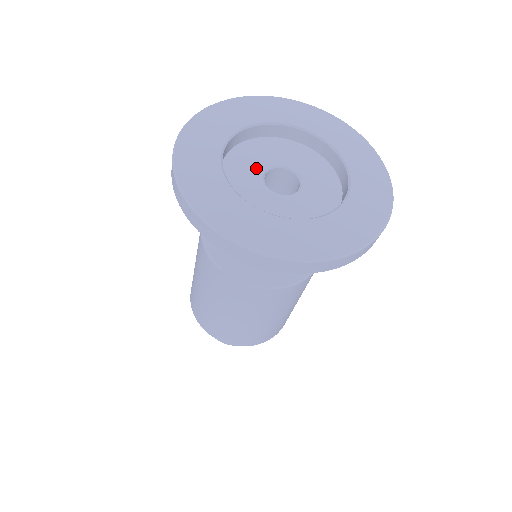
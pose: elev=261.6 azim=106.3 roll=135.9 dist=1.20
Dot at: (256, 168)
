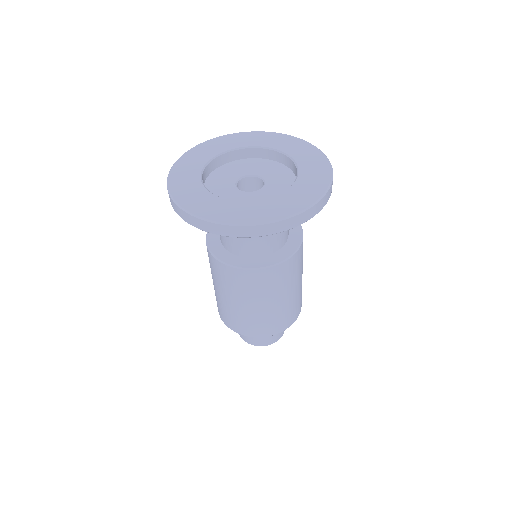
Dot at: (230, 188)
